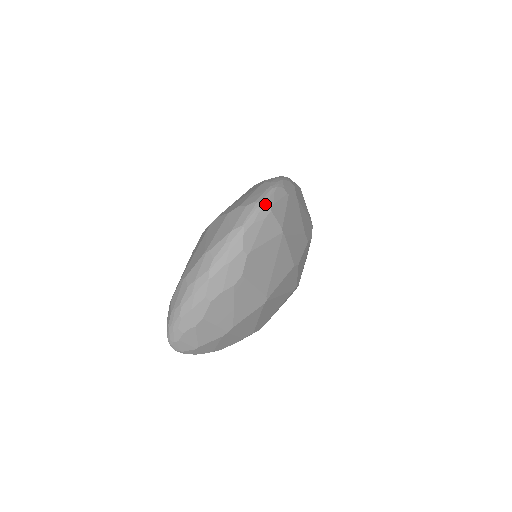
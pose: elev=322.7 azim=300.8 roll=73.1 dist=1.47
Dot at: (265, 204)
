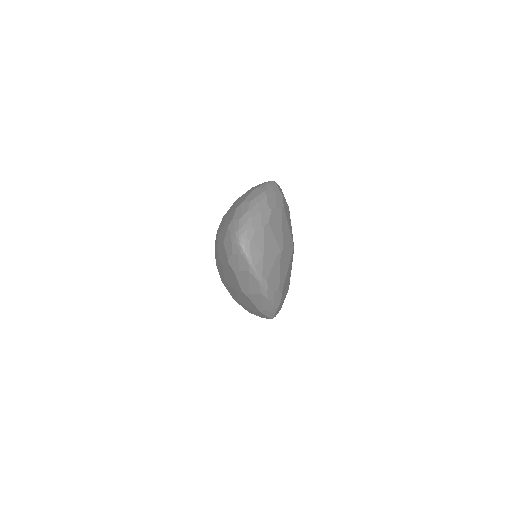
Dot at: occluded
